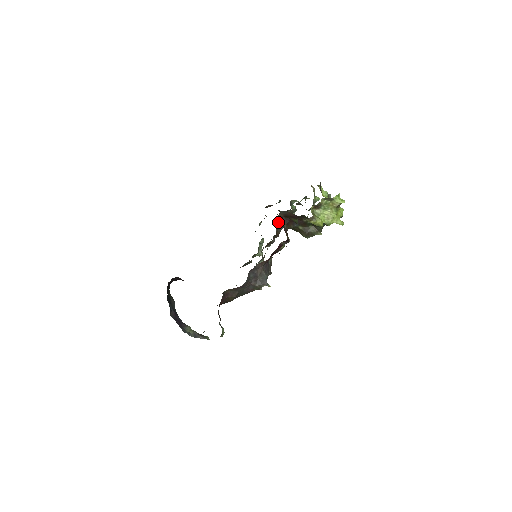
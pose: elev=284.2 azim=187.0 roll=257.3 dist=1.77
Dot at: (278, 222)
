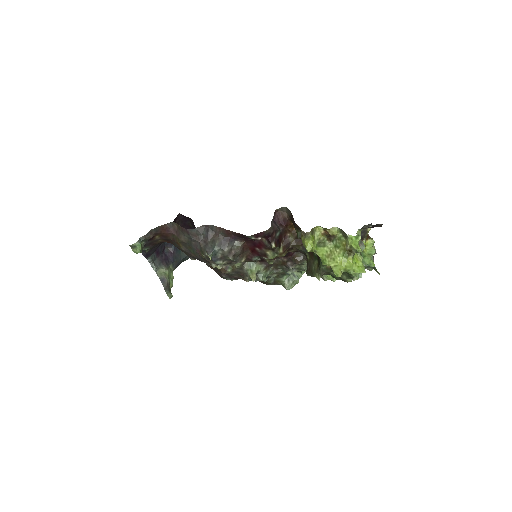
Dot at: (278, 218)
